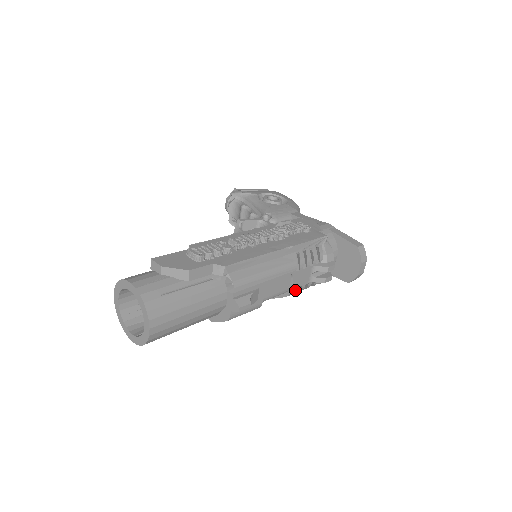
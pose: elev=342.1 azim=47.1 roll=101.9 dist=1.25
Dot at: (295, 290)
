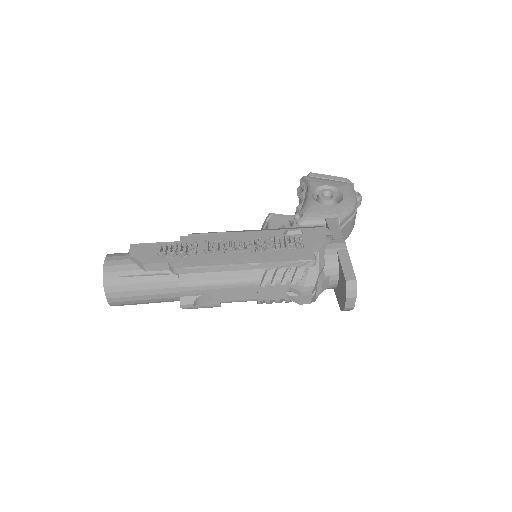
Dot at: (266, 301)
